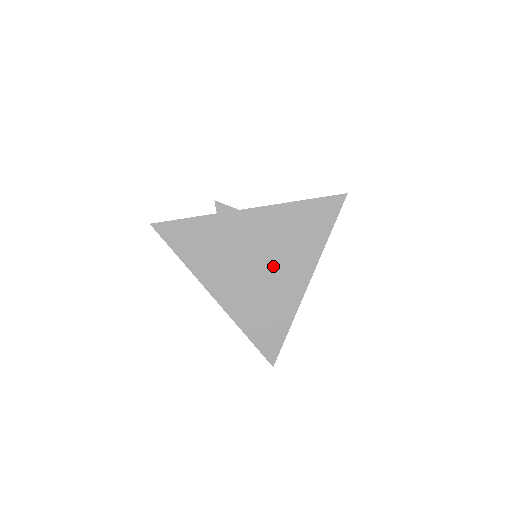
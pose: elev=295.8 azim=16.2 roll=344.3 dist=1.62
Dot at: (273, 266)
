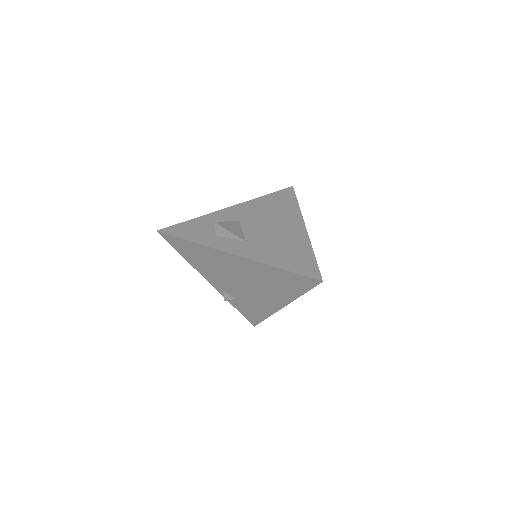
Dot at: (254, 289)
